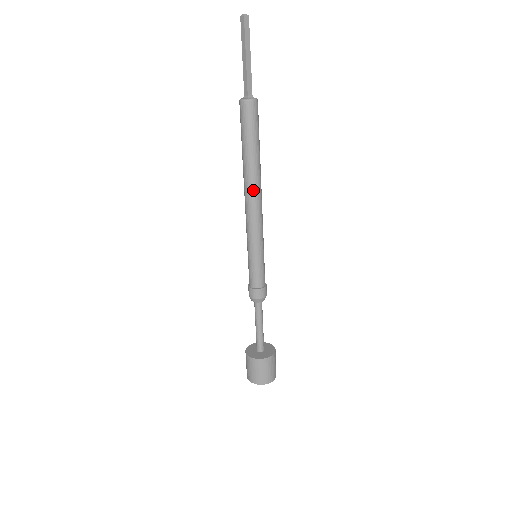
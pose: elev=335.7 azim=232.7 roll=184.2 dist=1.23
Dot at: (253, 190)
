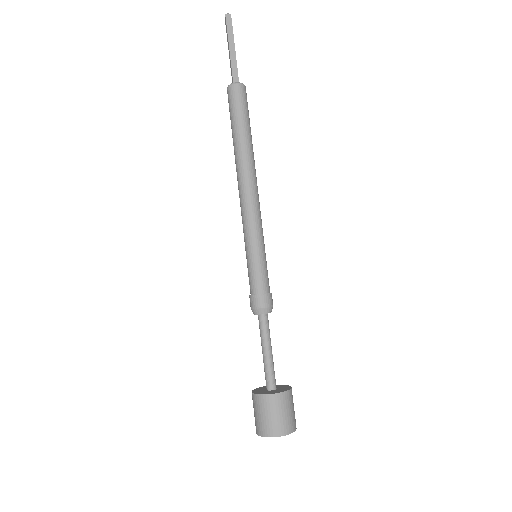
Dot at: (242, 174)
